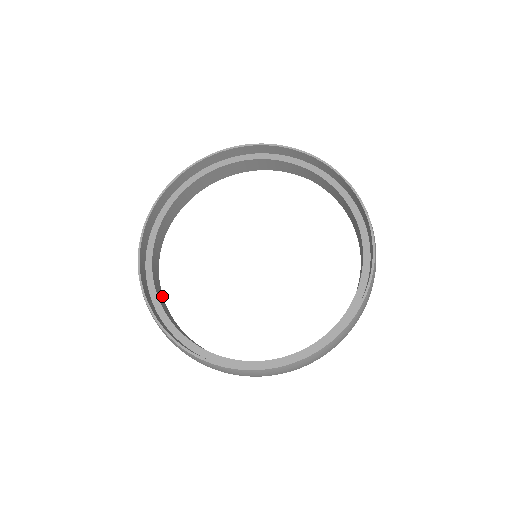
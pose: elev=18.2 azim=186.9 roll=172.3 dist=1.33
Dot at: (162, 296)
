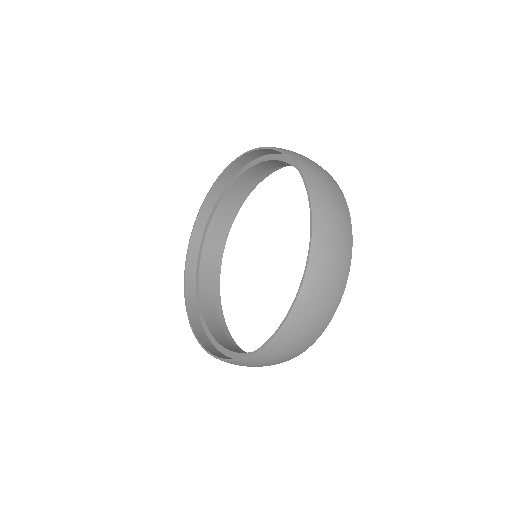
Dot at: occluded
